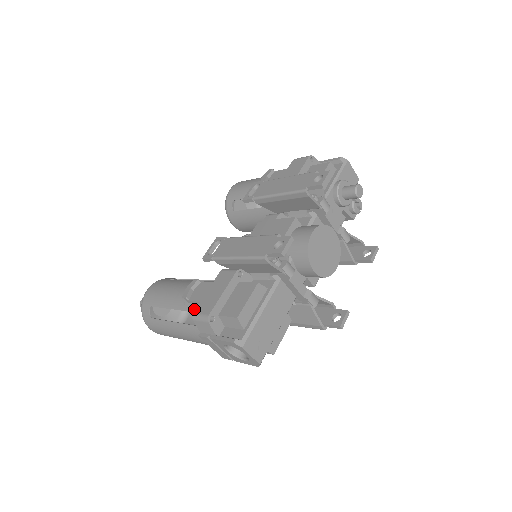
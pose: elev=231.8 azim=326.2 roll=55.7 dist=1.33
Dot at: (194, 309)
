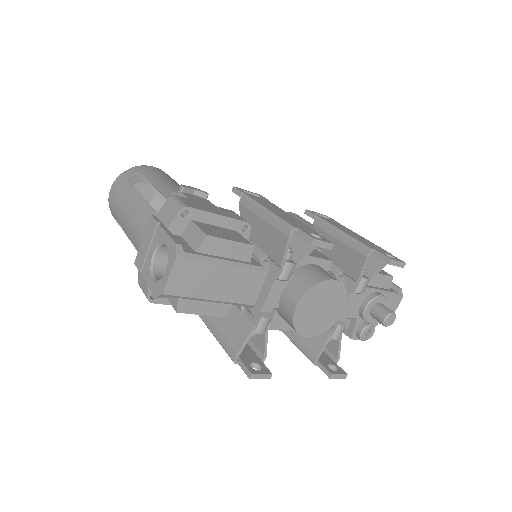
Dot at: occluded
